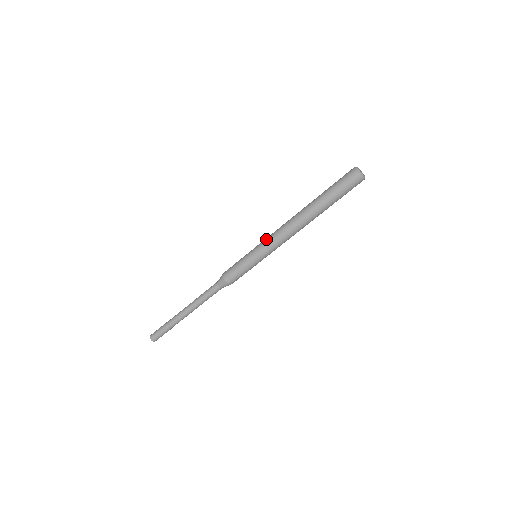
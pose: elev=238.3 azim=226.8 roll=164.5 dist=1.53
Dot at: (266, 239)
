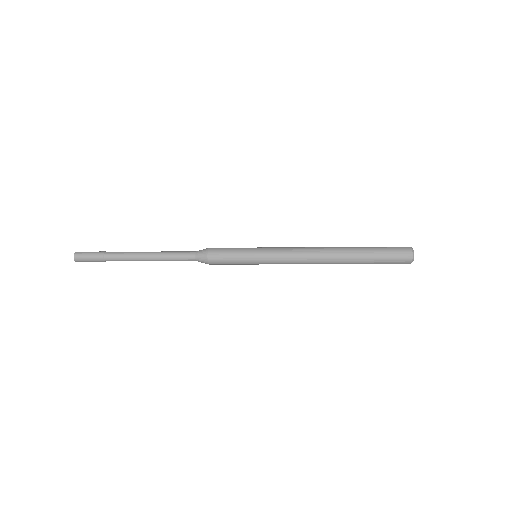
Dot at: (280, 255)
